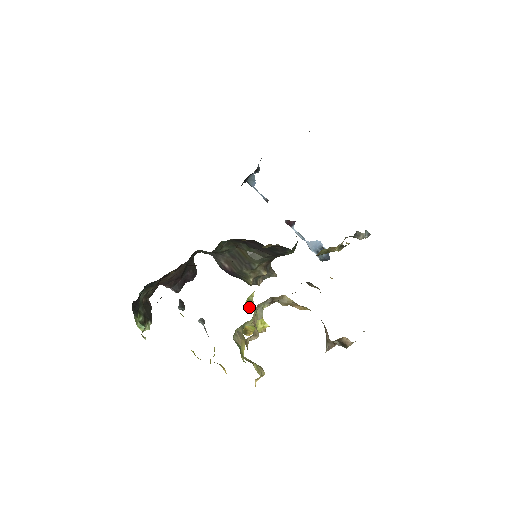
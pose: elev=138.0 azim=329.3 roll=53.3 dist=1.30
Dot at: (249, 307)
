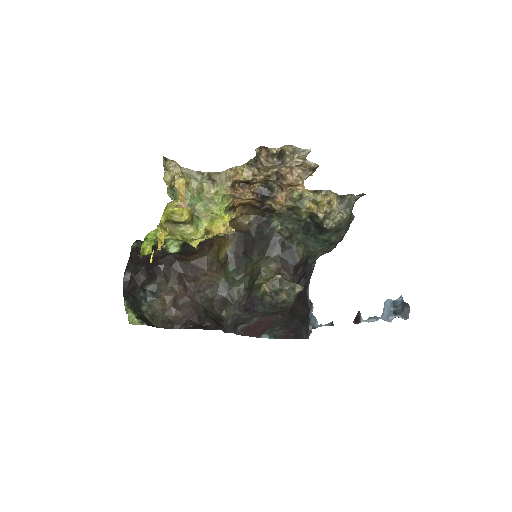
Dot at: occluded
